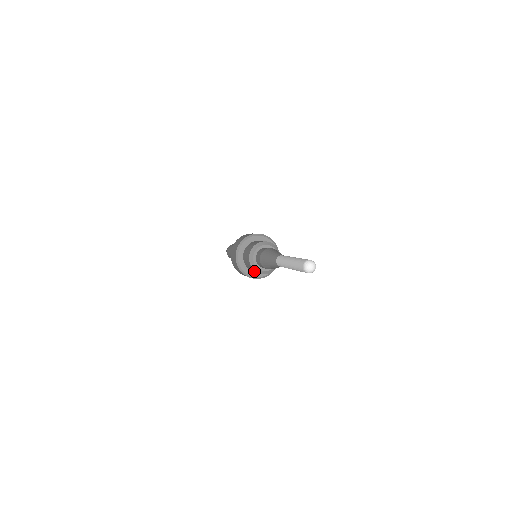
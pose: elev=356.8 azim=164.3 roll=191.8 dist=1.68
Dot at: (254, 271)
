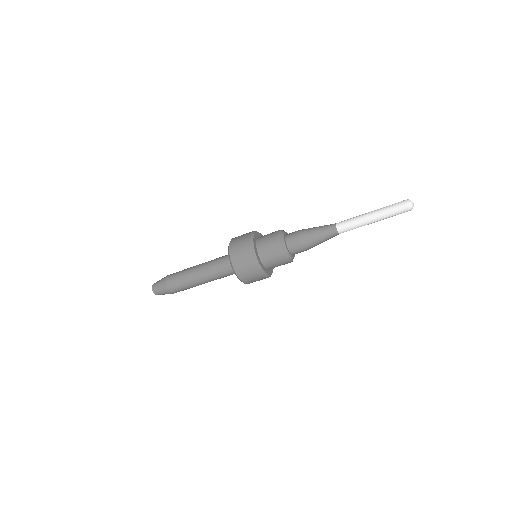
Dot at: (276, 263)
